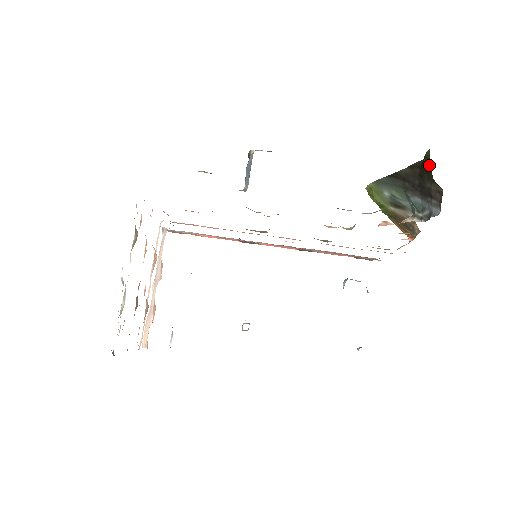
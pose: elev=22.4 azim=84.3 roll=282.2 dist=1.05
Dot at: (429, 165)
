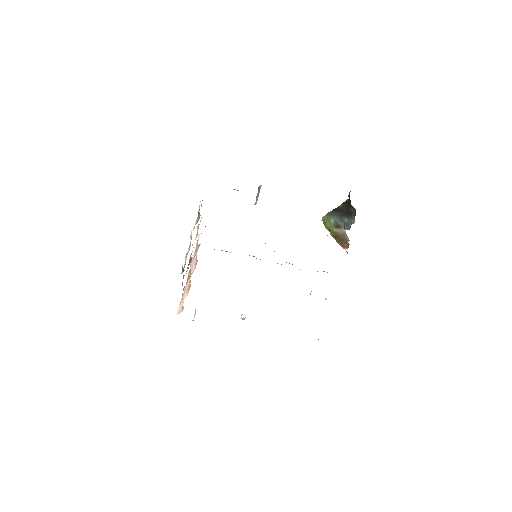
Dot at: occluded
